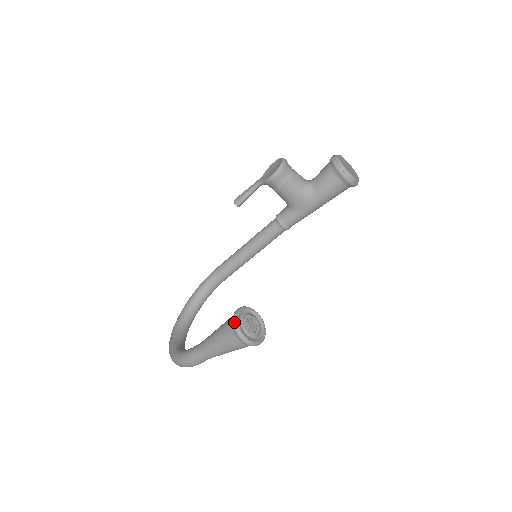
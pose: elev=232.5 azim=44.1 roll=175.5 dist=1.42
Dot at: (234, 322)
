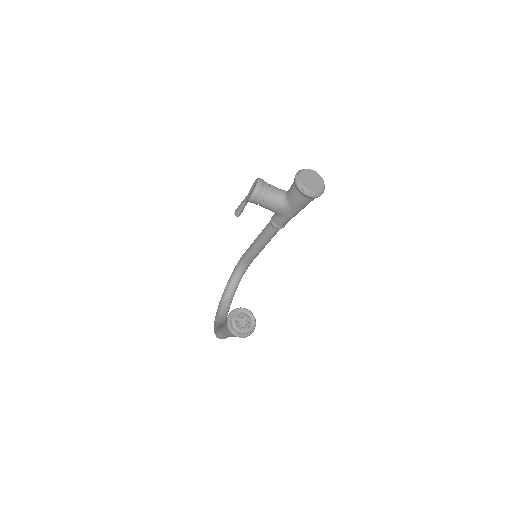
Dot at: (227, 323)
